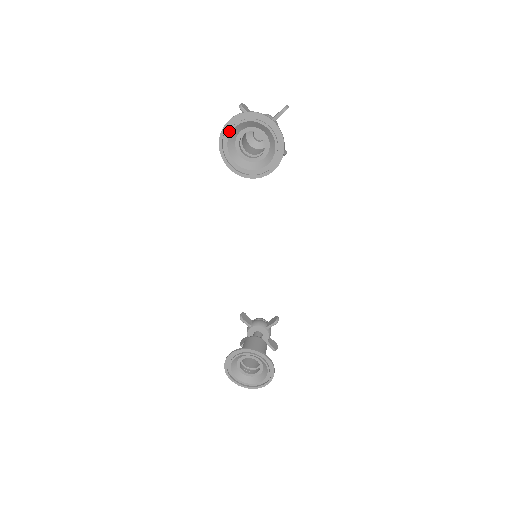
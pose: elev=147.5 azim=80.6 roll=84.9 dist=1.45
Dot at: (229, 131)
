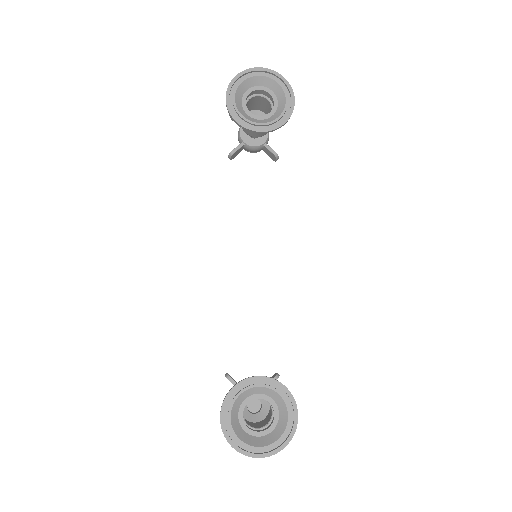
Dot at: (237, 85)
